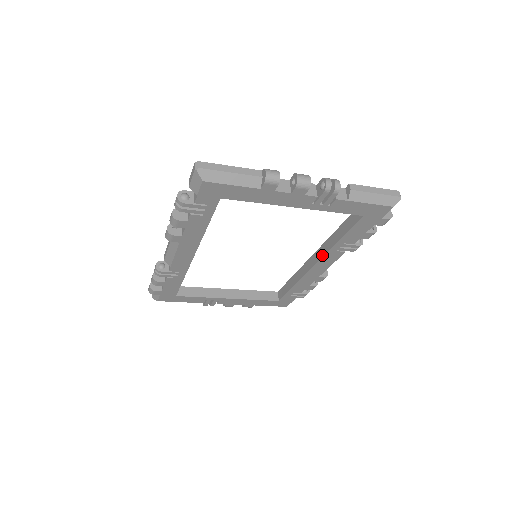
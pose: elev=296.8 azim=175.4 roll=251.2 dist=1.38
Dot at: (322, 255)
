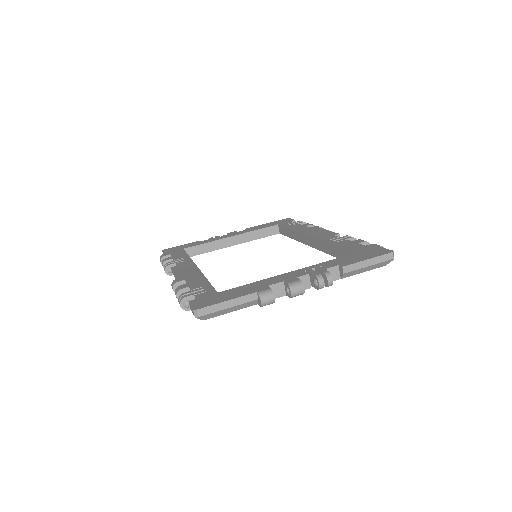
Dot at: (318, 249)
